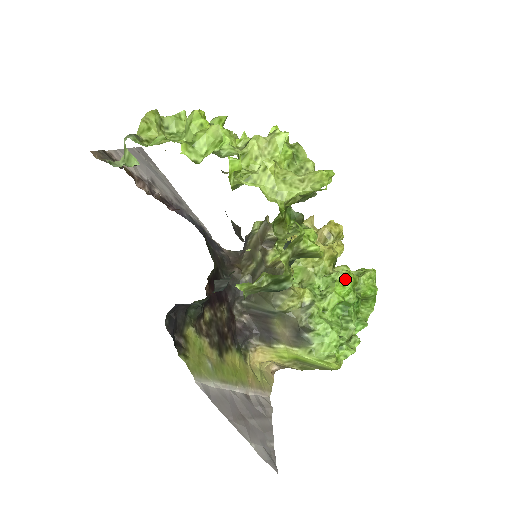
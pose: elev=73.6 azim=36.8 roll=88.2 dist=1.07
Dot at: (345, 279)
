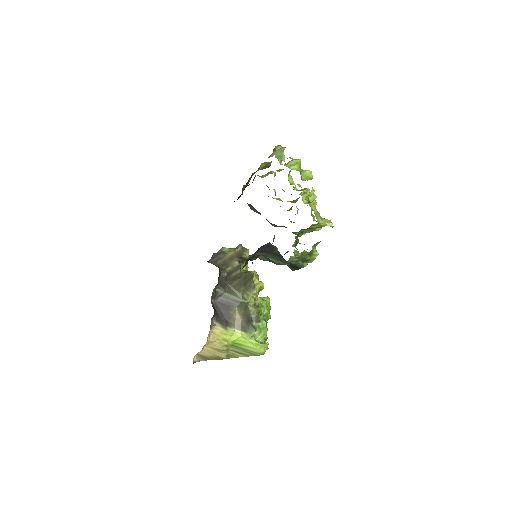
Dot at: (268, 303)
